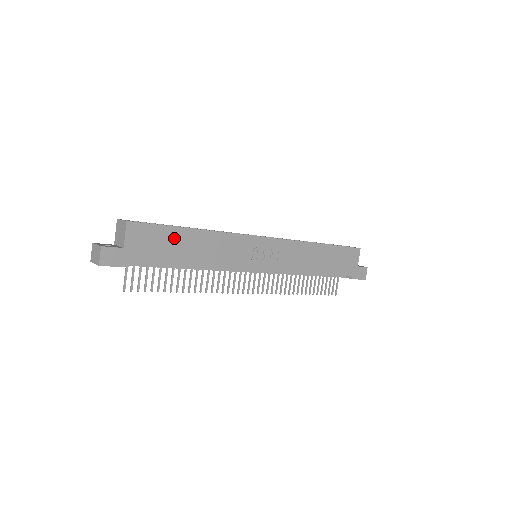
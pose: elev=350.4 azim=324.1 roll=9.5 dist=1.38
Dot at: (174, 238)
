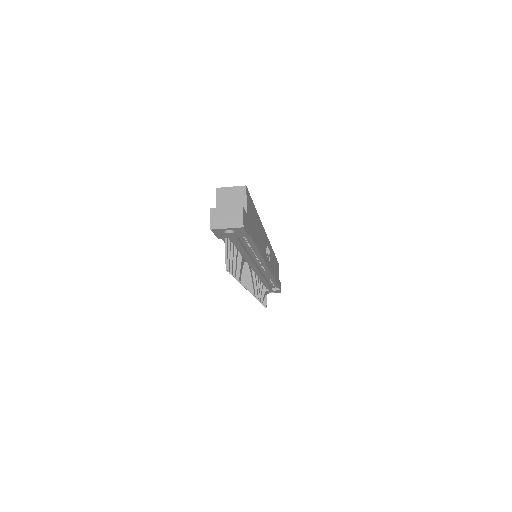
Dot at: (254, 216)
